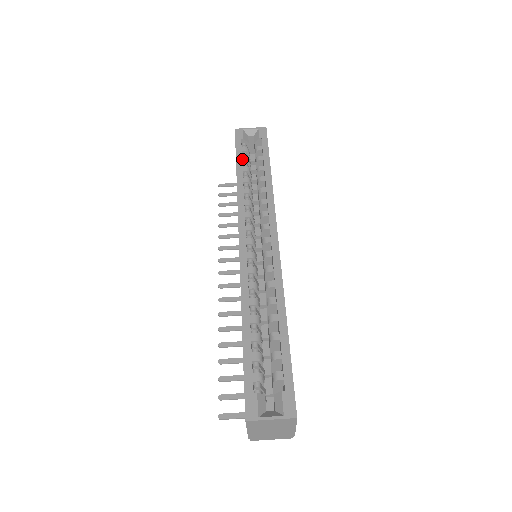
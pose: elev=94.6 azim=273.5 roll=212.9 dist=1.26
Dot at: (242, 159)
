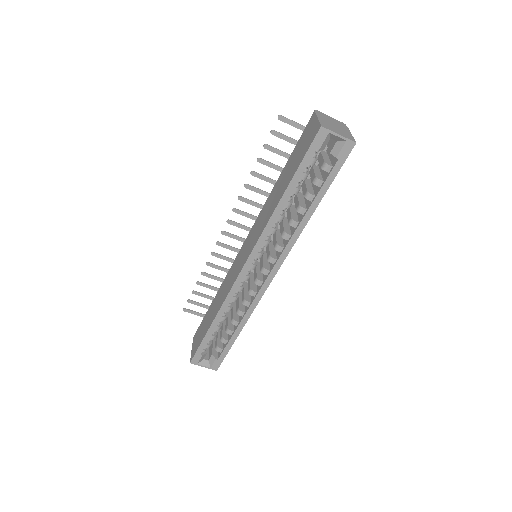
Dot at: (300, 176)
